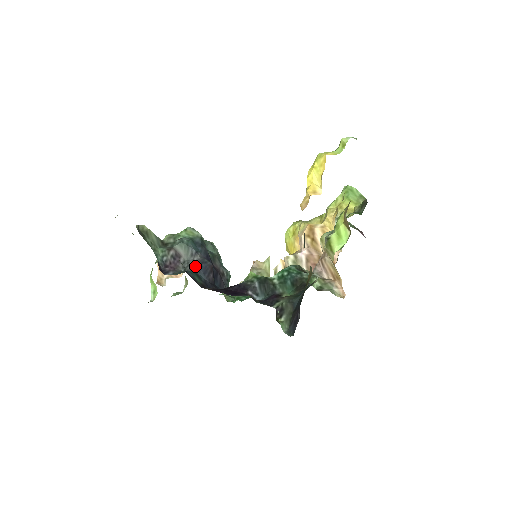
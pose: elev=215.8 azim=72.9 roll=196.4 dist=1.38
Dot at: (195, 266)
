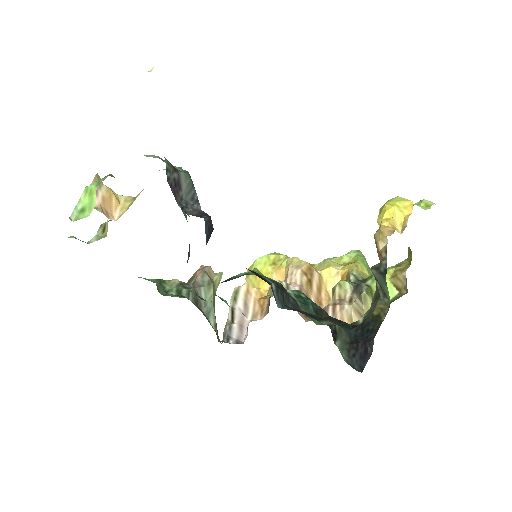
Dot at: (201, 213)
